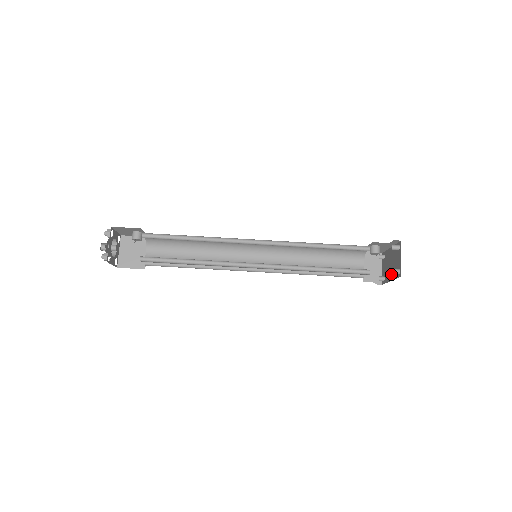
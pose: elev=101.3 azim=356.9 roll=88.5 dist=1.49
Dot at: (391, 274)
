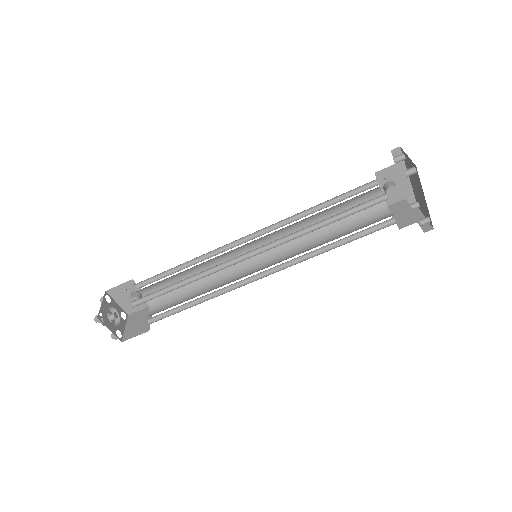
Dot at: (421, 194)
